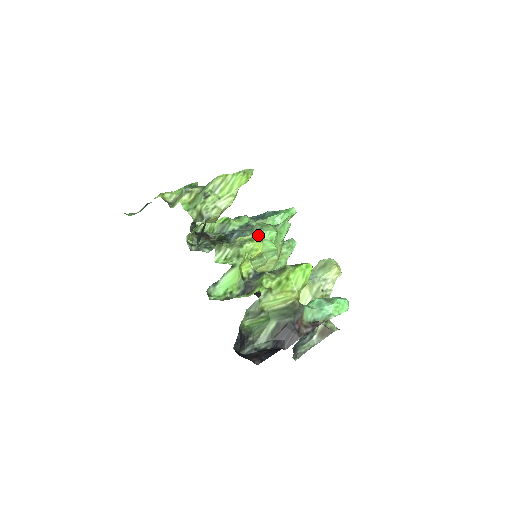
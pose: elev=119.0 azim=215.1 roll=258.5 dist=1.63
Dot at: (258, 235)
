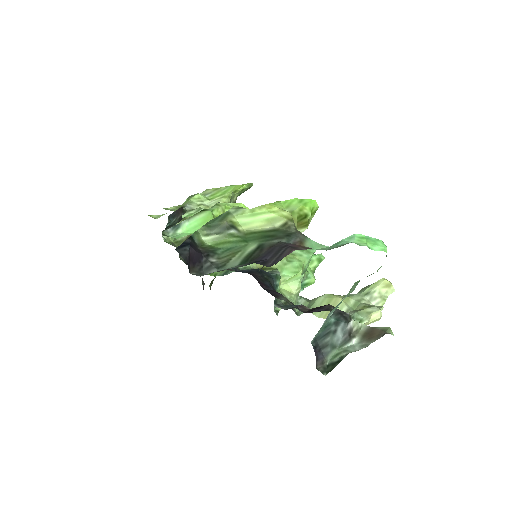
Dot at: occluded
